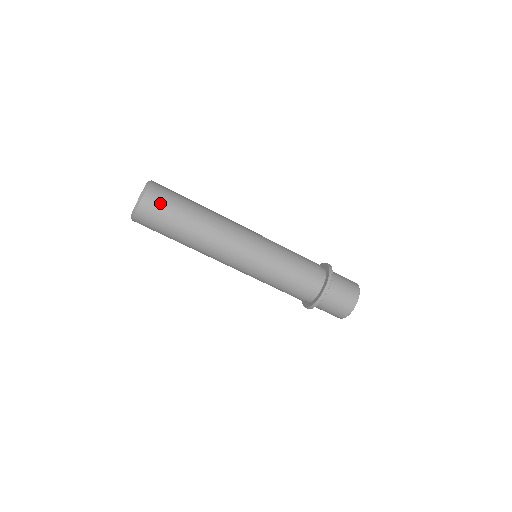
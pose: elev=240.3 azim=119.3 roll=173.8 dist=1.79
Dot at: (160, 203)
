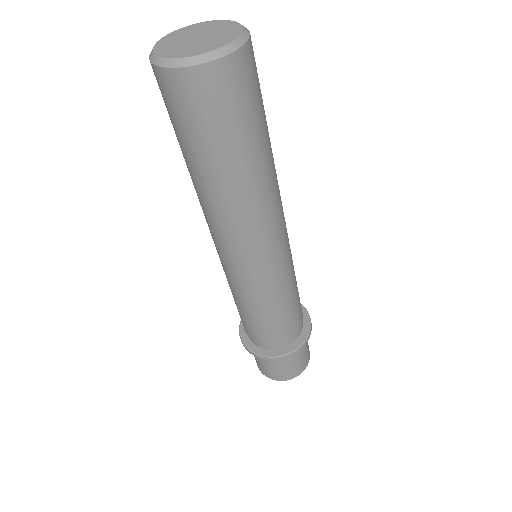
Dot at: (212, 105)
